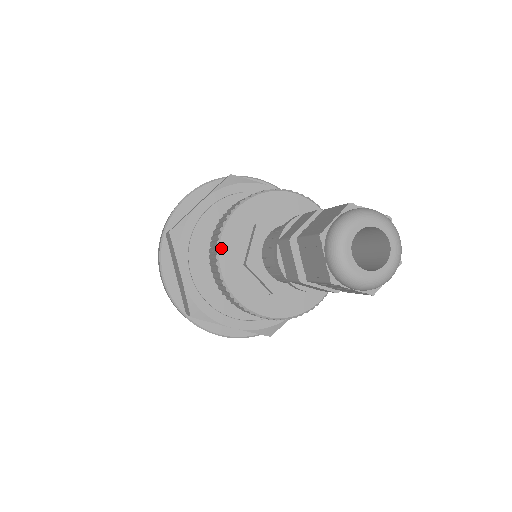
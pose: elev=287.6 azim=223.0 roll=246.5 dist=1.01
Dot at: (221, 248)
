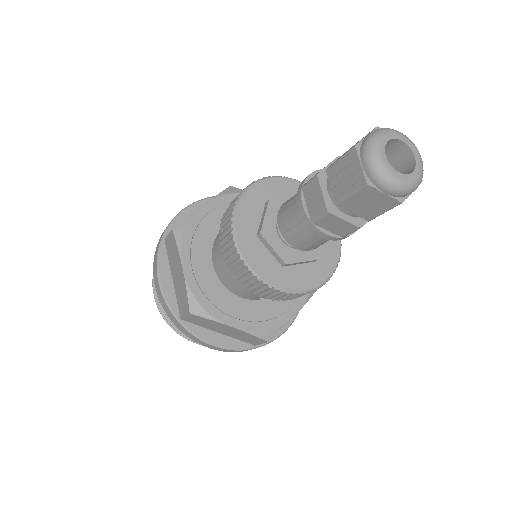
Dot at: (260, 275)
